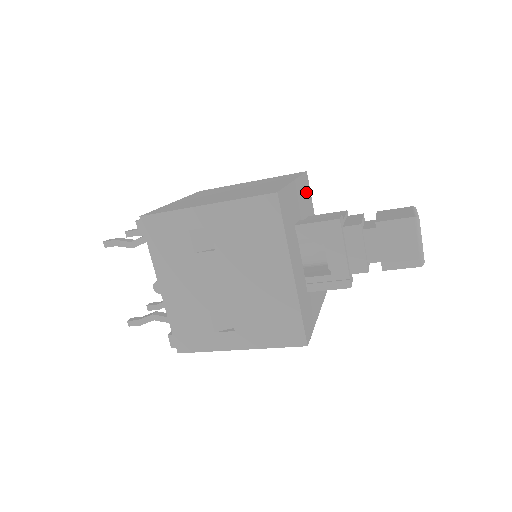
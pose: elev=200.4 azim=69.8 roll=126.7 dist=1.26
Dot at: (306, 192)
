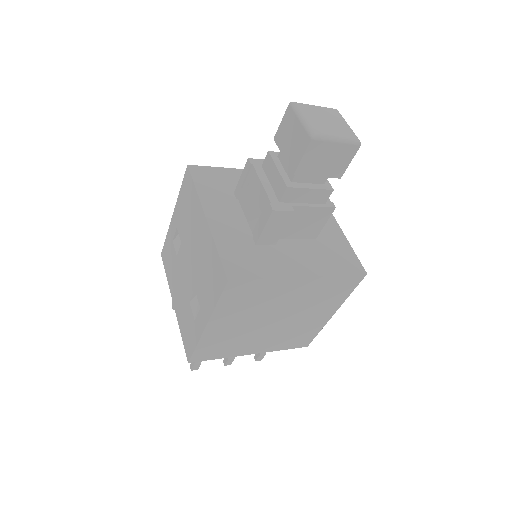
Dot at: occluded
